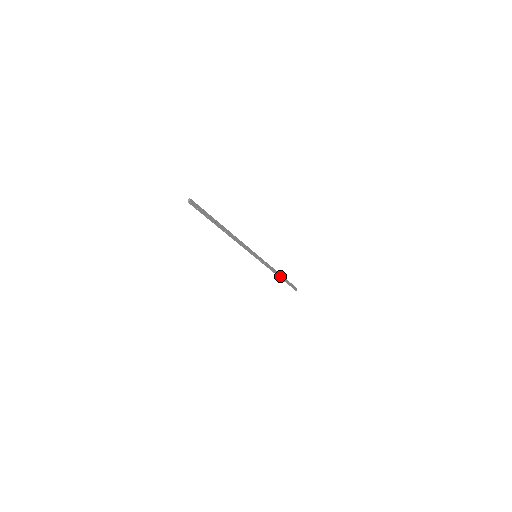
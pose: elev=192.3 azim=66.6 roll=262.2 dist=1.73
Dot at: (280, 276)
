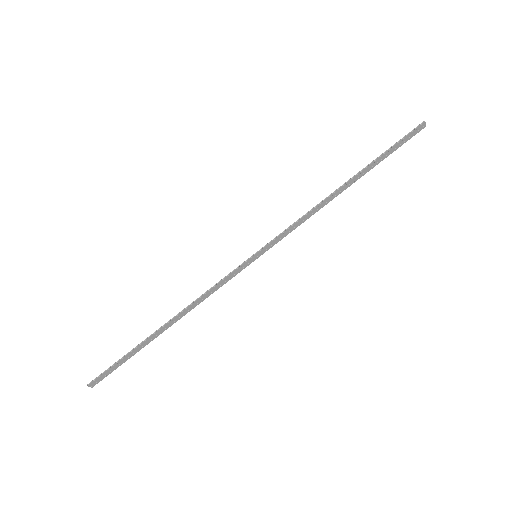
Dot at: (347, 185)
